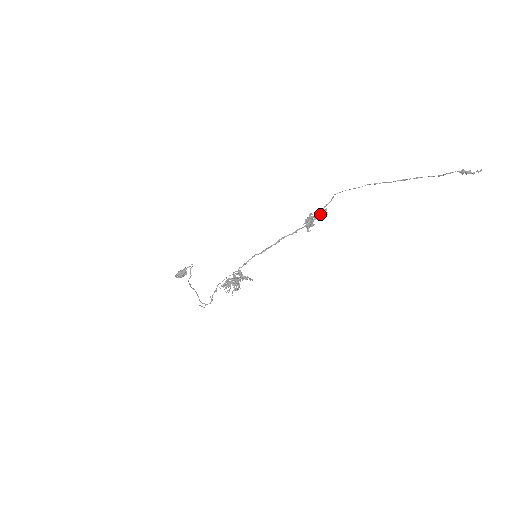
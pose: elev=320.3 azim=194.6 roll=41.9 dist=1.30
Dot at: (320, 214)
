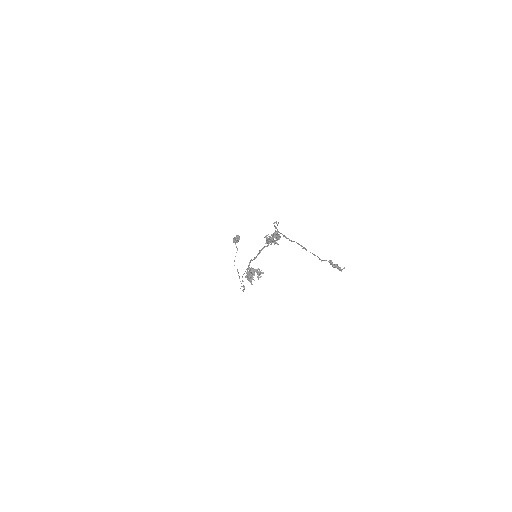
Dot at: (275, 235)
